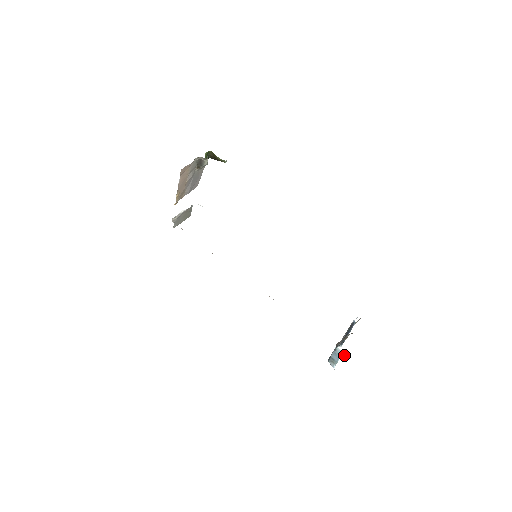
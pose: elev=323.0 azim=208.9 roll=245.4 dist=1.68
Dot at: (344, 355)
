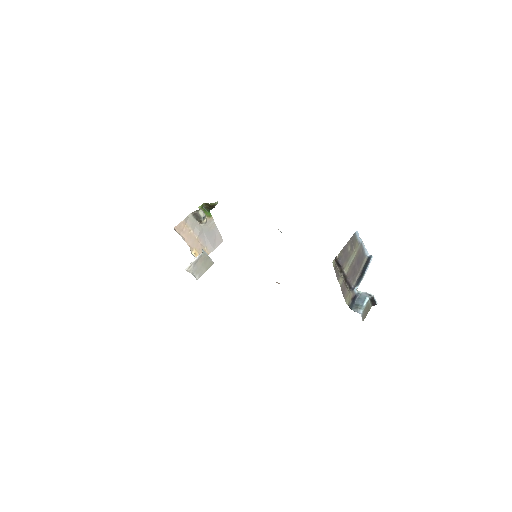
Dot at: (372, 295)
